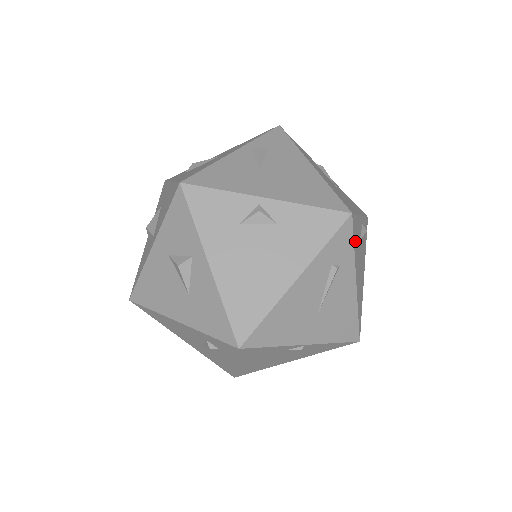
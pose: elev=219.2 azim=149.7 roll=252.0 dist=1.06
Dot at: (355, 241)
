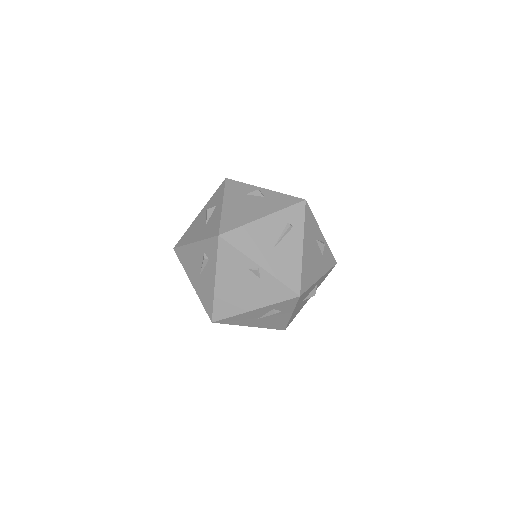
Dot at: (307, 223)
